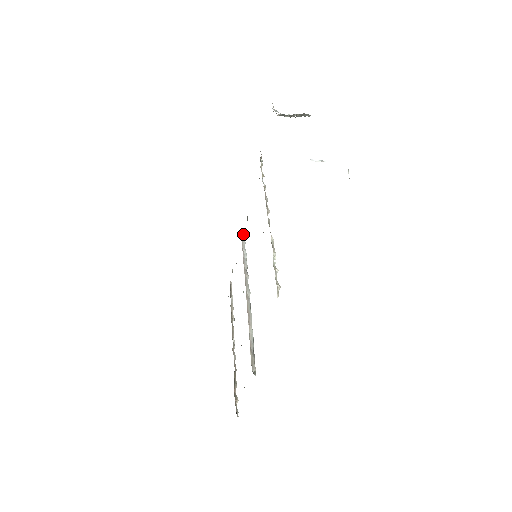
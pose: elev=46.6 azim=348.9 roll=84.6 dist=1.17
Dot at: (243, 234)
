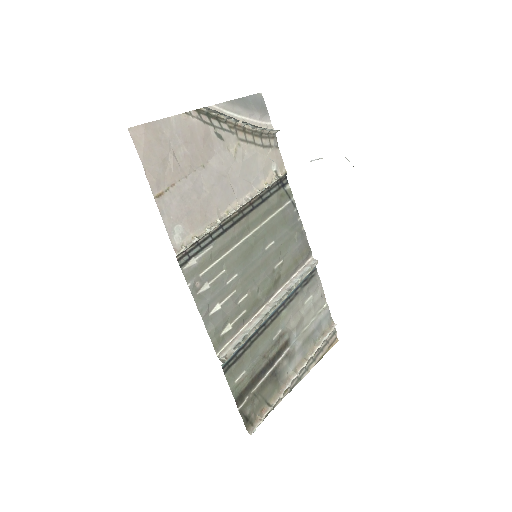
Dot at: (314, 261)
